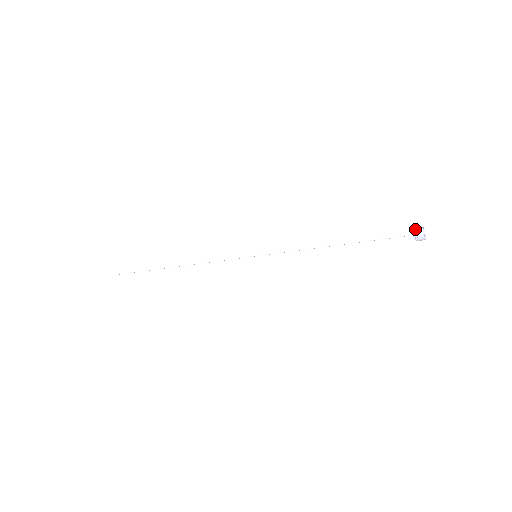
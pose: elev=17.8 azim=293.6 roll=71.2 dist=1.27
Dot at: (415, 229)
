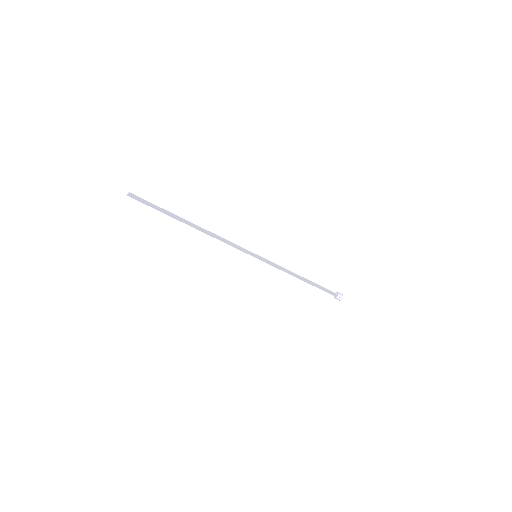
Dot at: occluded
